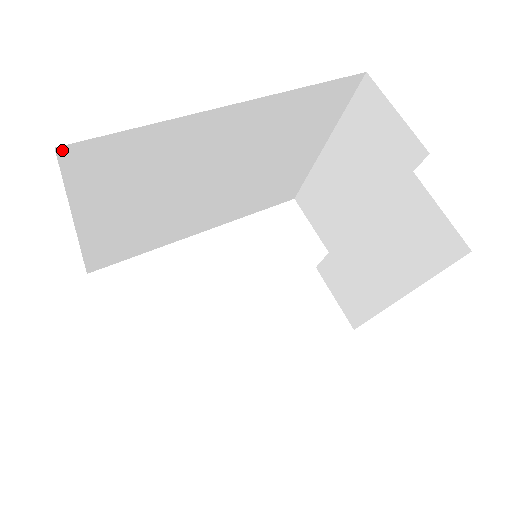
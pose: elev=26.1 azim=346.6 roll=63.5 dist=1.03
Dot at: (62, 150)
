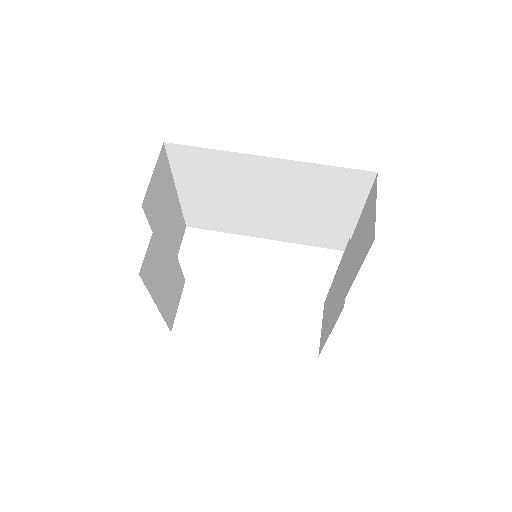
Dot at: (168, 145)
